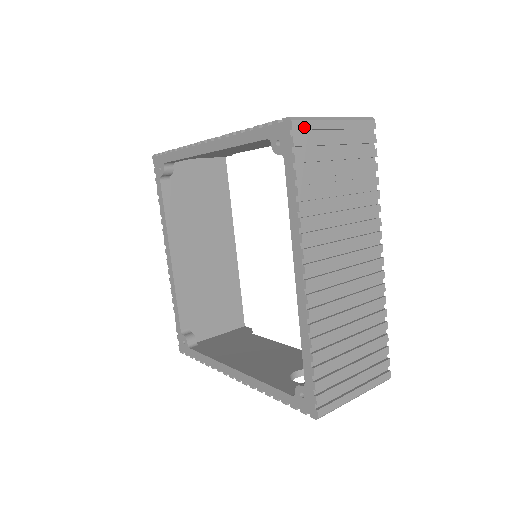
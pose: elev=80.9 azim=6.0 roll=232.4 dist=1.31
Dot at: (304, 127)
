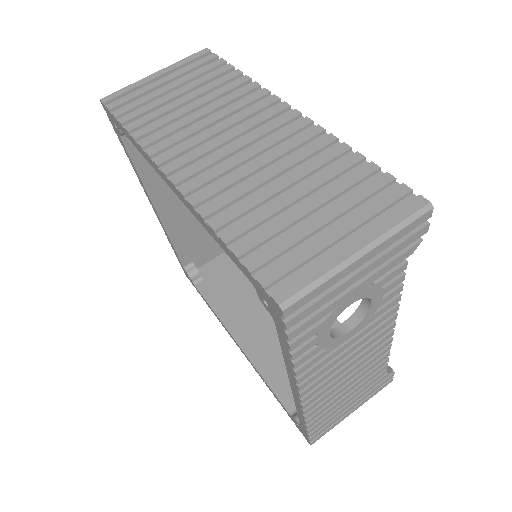
Dot at: (117, 96)
